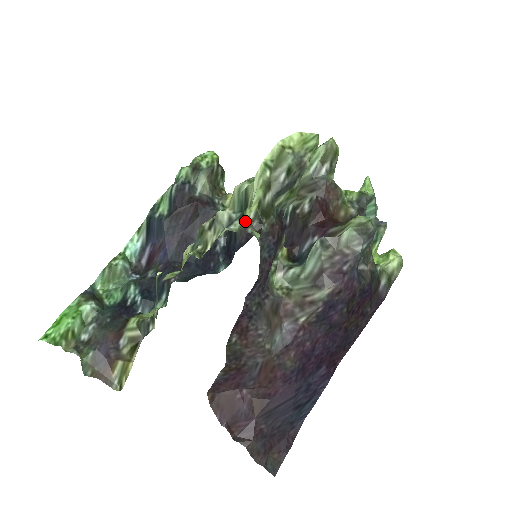
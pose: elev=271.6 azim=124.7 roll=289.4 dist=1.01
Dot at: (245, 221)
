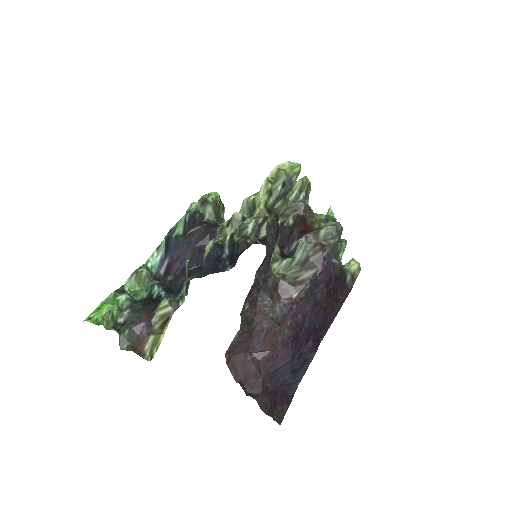
Dot at: (244, 236)
